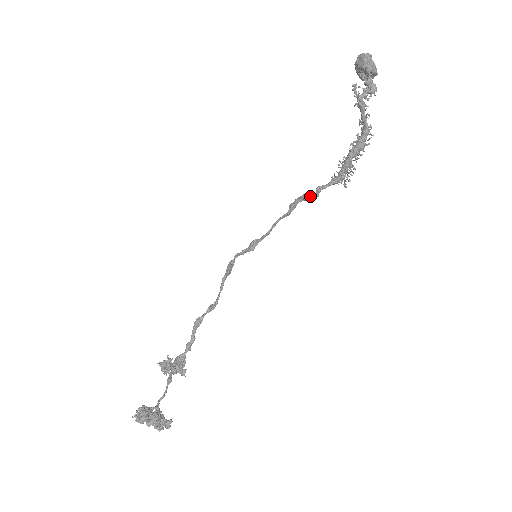
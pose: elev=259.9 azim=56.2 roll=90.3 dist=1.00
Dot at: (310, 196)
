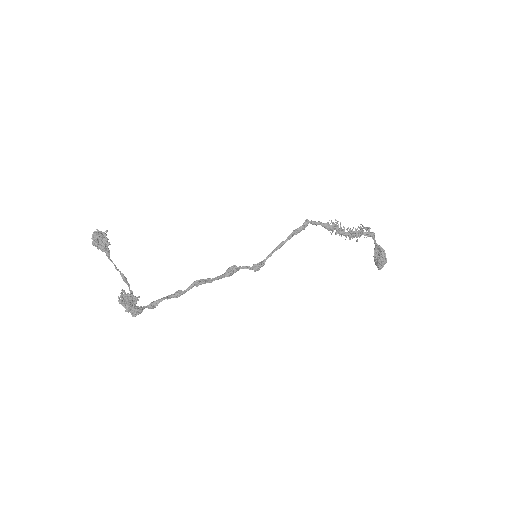
Dot at: (307, 220)
